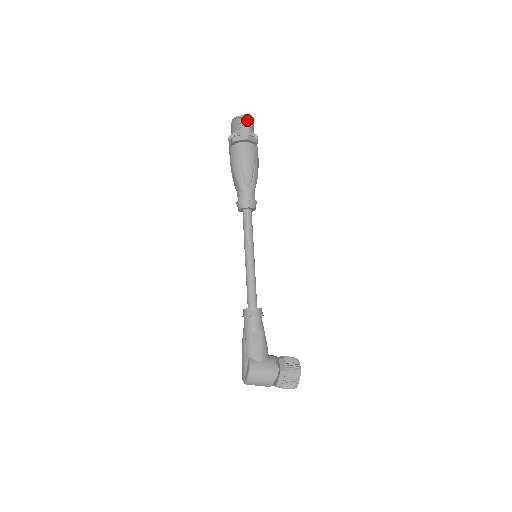
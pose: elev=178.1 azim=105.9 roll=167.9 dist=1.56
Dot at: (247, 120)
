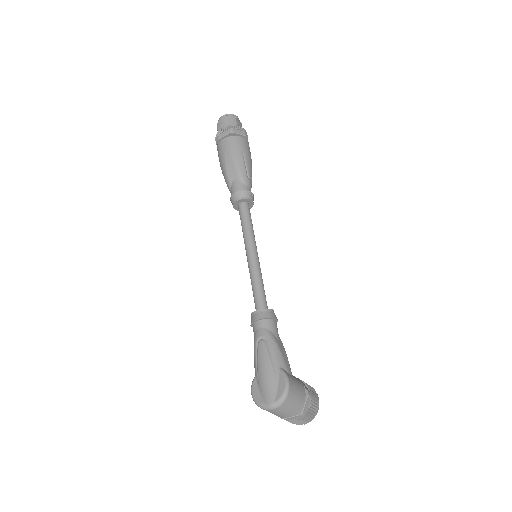
Dot at: (240, 122)
